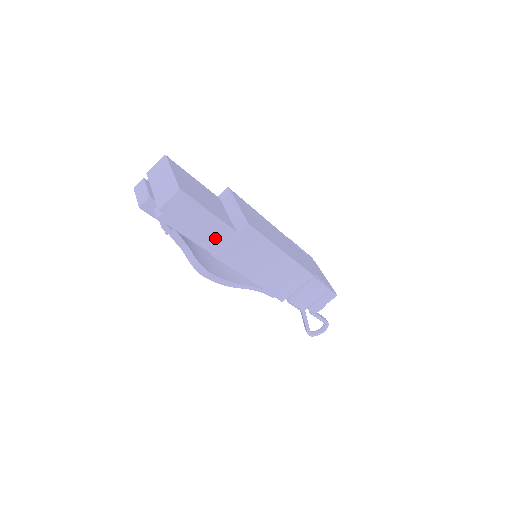
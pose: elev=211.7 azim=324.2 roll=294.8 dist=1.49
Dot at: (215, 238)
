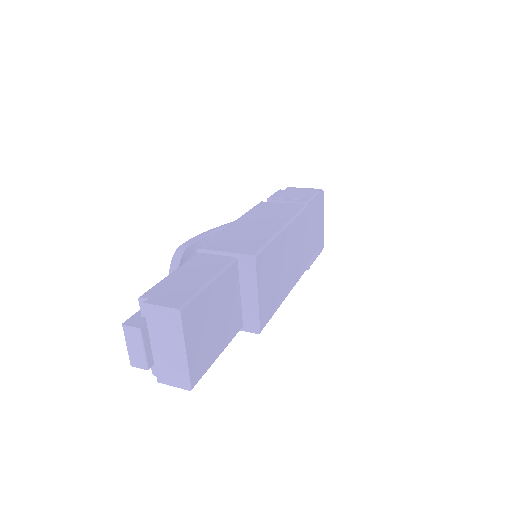
Dot at: occluded
